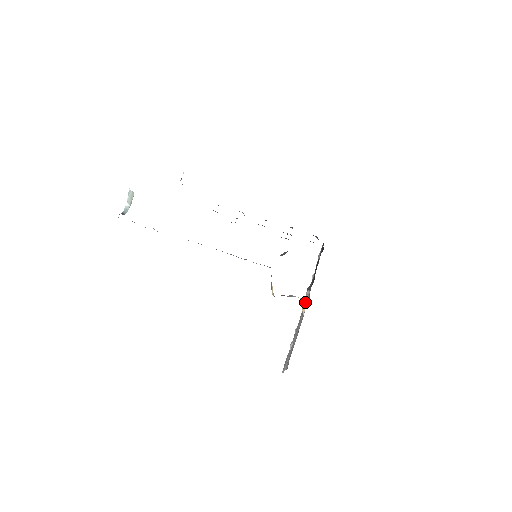
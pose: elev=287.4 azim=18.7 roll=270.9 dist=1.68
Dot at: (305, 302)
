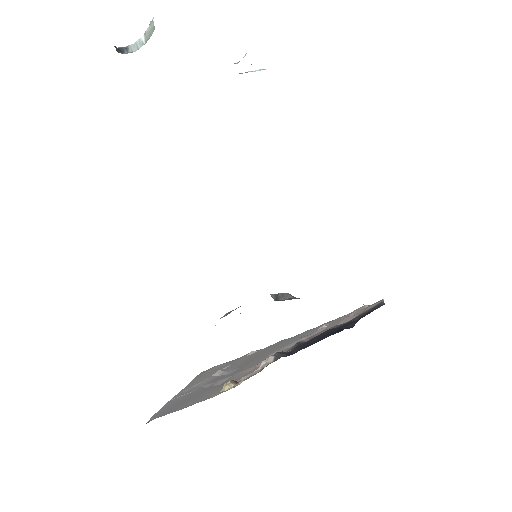
Dot at: (258, 364)
